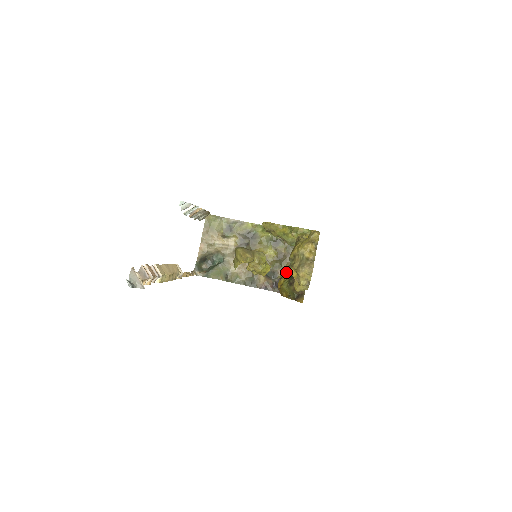
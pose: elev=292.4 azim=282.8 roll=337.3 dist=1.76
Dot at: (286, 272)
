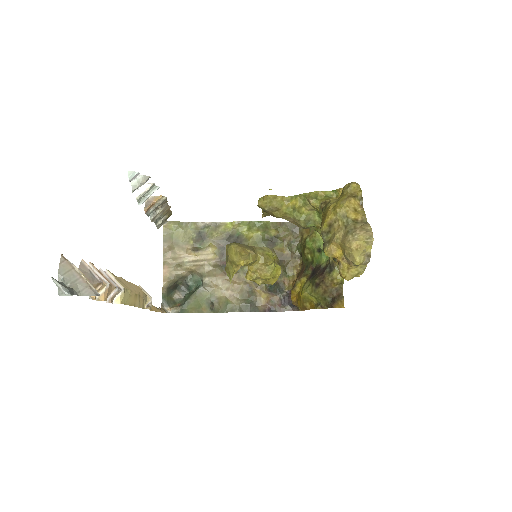
Dot at: (300, 275)
